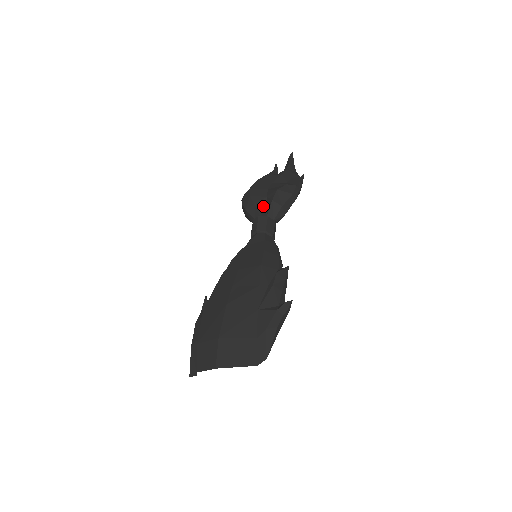
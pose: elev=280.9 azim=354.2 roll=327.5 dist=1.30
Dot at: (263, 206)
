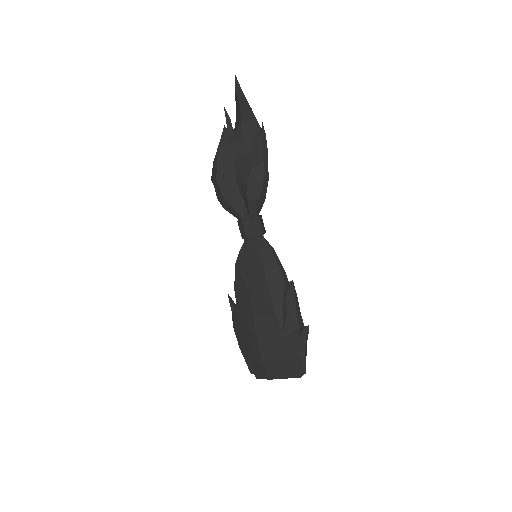
Dot at: (240, 203)
